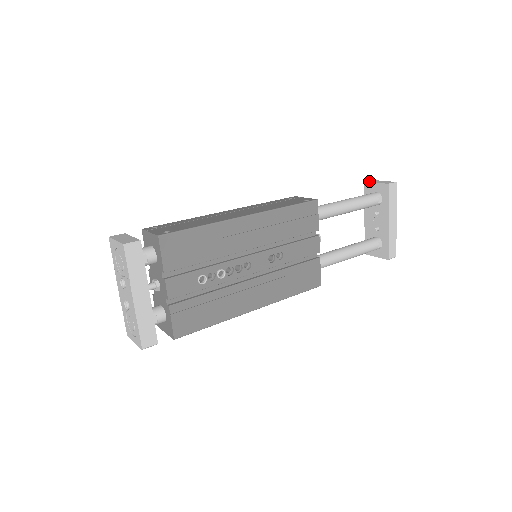
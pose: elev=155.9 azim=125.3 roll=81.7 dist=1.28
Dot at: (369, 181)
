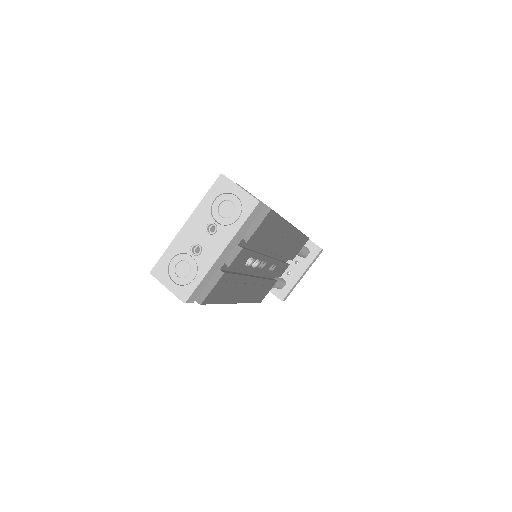
Dot at: occluded
